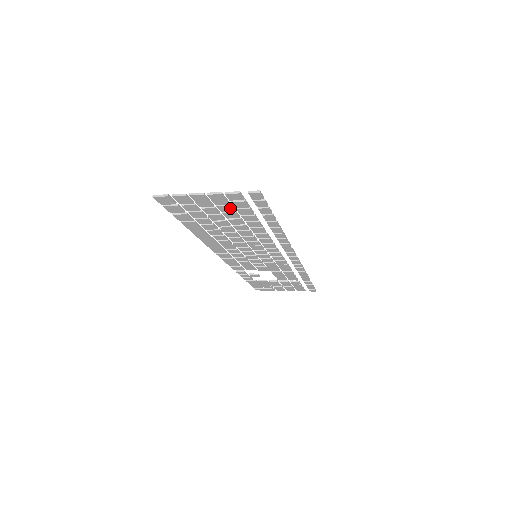
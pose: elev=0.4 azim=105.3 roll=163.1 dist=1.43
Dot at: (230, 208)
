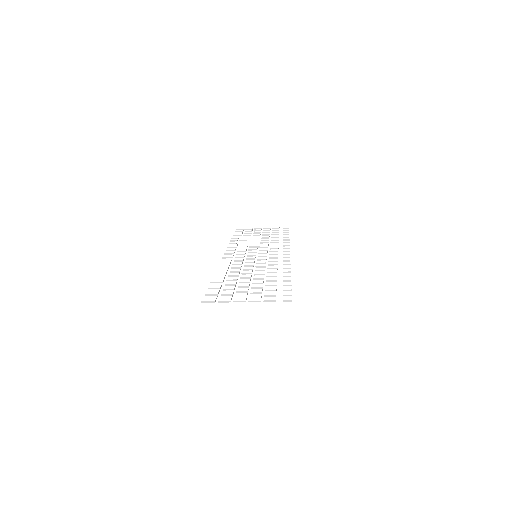
Dot at: (260, 292)
